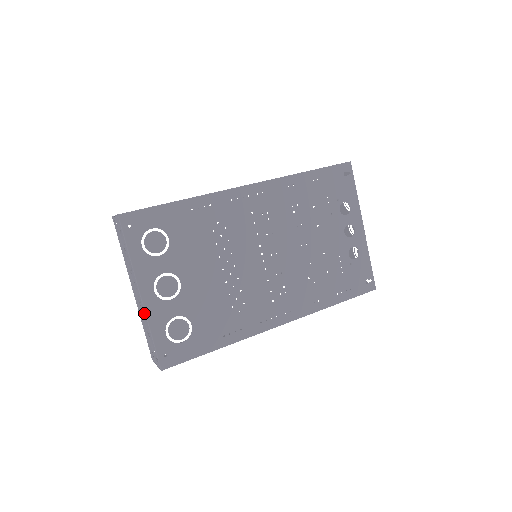
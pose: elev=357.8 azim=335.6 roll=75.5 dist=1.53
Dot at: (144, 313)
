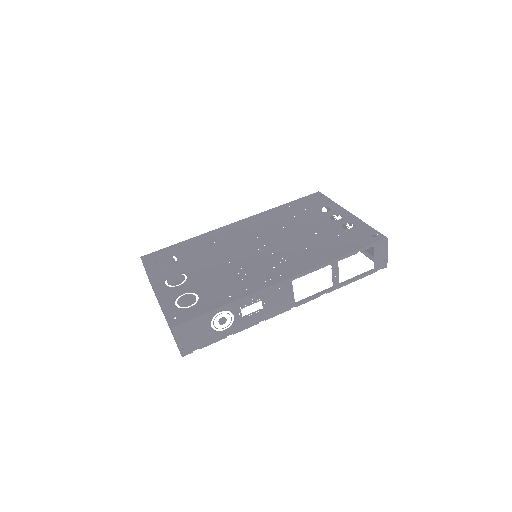
Dot at: occluded
